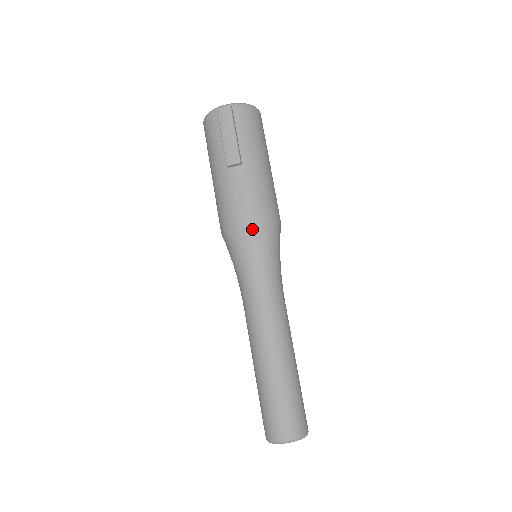
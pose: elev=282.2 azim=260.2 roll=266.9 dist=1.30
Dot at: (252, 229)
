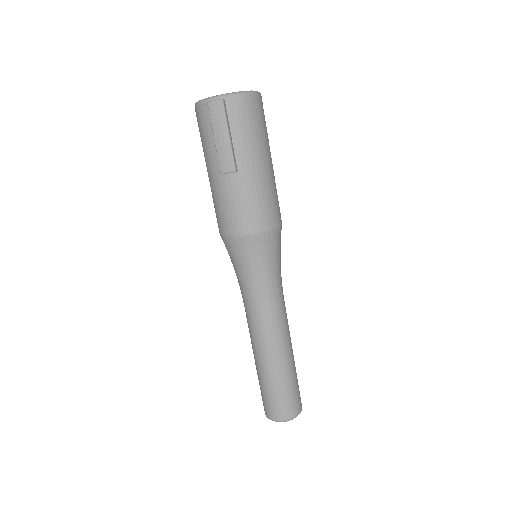
Dot at: (249, 242)
